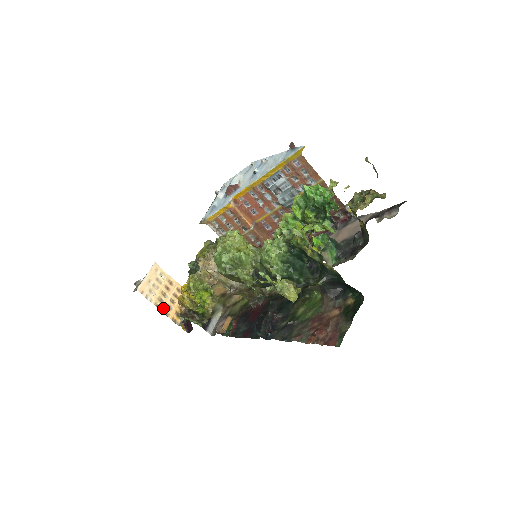
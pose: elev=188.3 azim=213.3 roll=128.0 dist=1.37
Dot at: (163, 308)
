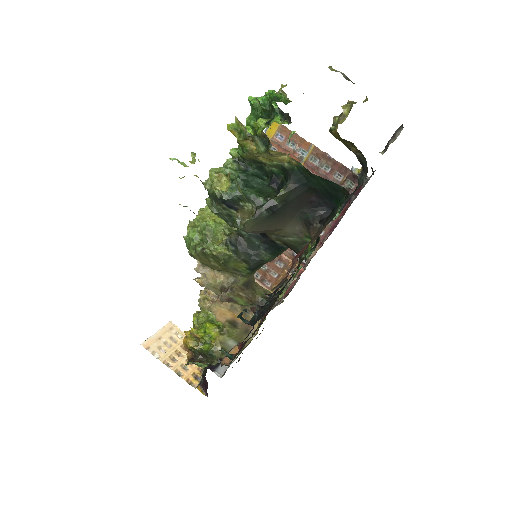
Dot at: (175, 367)
